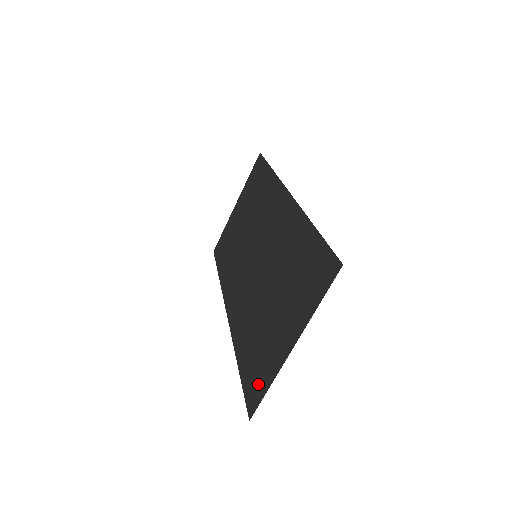
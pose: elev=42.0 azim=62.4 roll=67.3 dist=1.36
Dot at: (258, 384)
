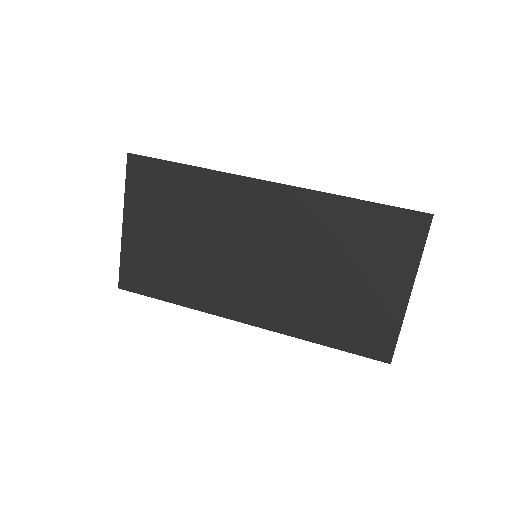
Dot at: (379, 338)
